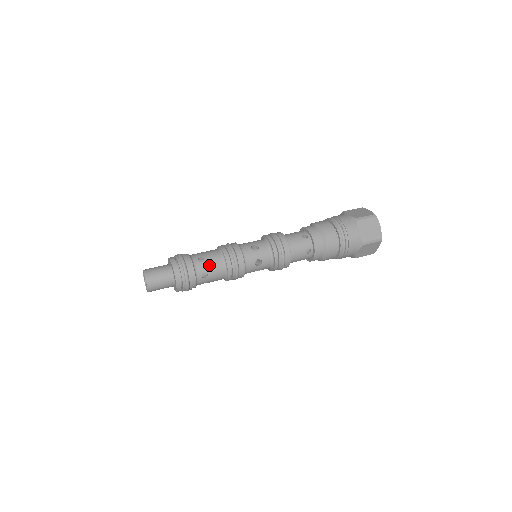
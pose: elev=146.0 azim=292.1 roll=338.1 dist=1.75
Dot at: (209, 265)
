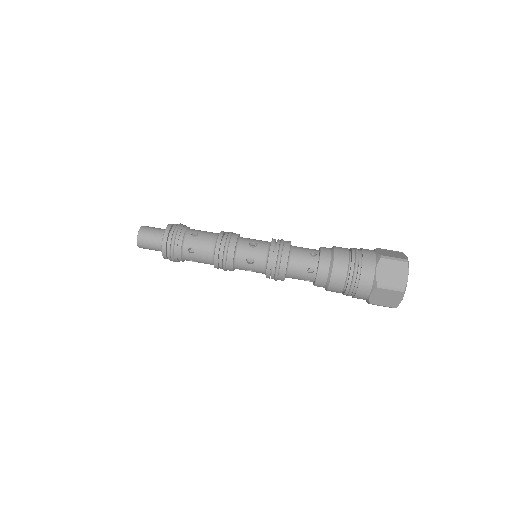
Dot at: (197, 258)
